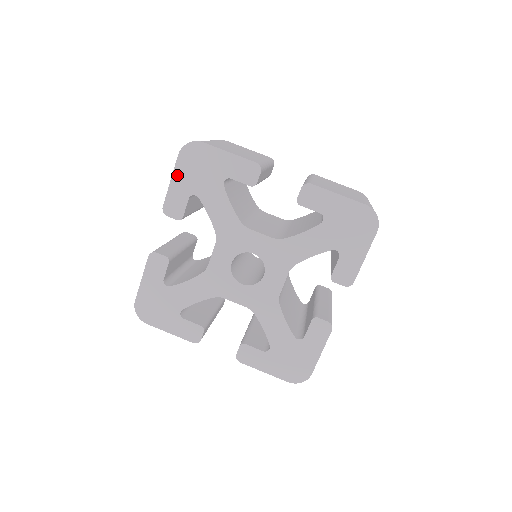
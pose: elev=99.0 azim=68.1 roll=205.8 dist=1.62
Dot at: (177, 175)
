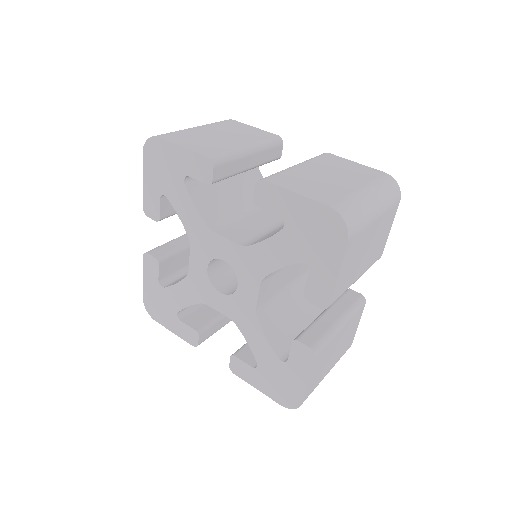
Dot at: (146, 174)
